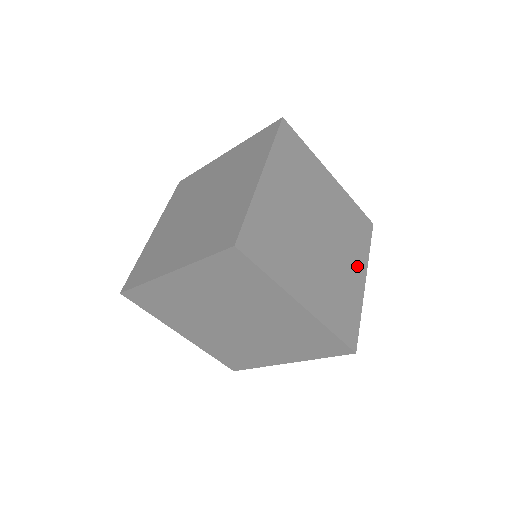
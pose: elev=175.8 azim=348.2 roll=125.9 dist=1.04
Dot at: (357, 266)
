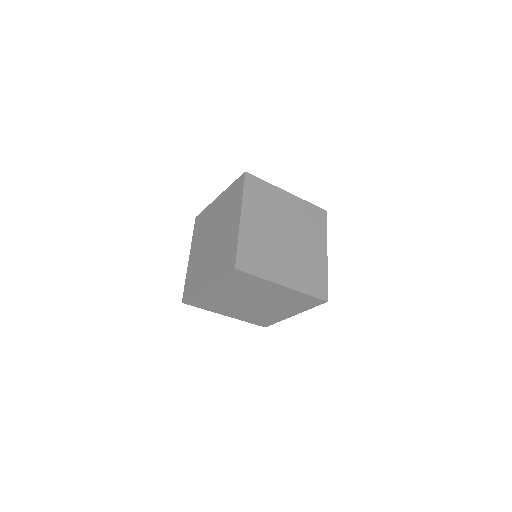
Dot at: (319, 246)
